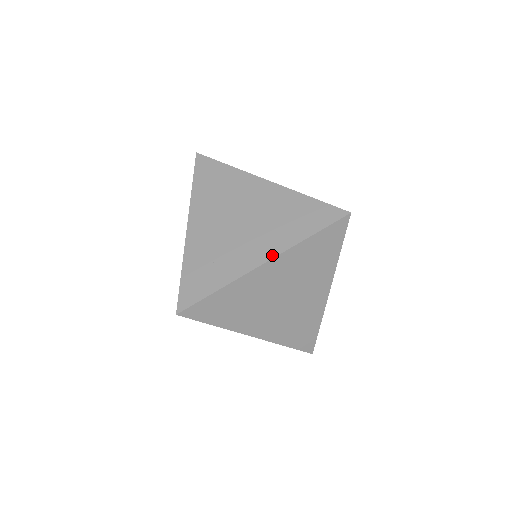
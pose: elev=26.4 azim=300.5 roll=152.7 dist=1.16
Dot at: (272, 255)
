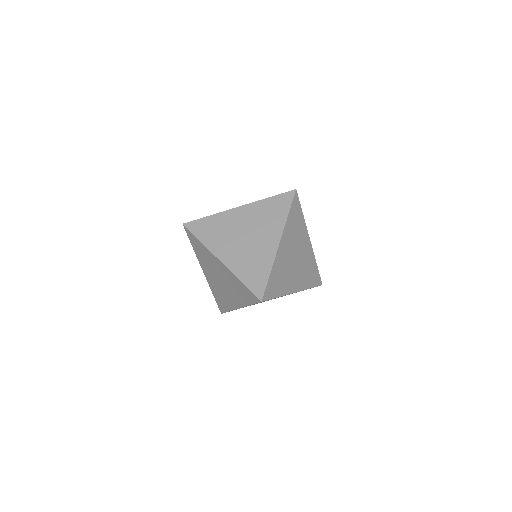
Dot at: (240, 306)
